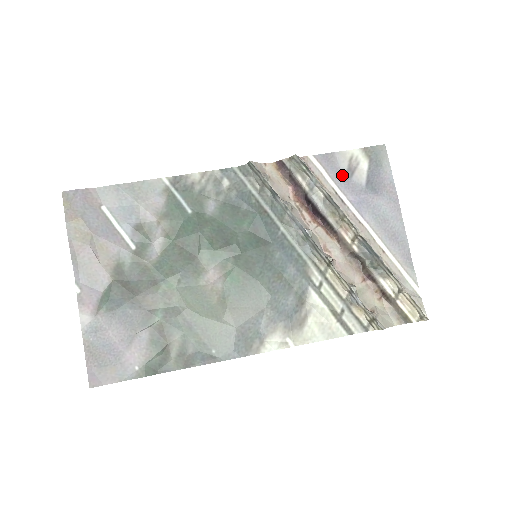
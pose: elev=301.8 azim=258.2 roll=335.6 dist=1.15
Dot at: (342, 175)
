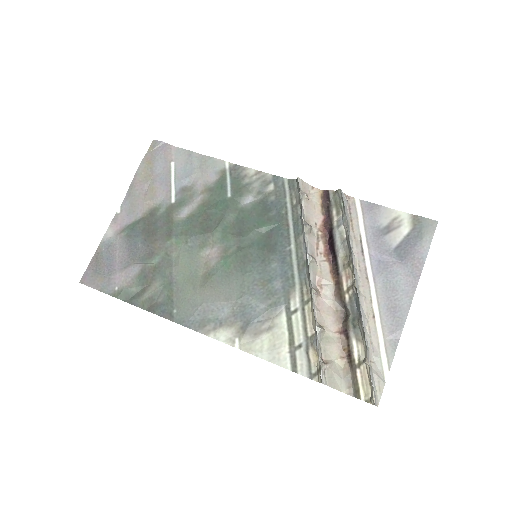
Dot at: (377, 229)
